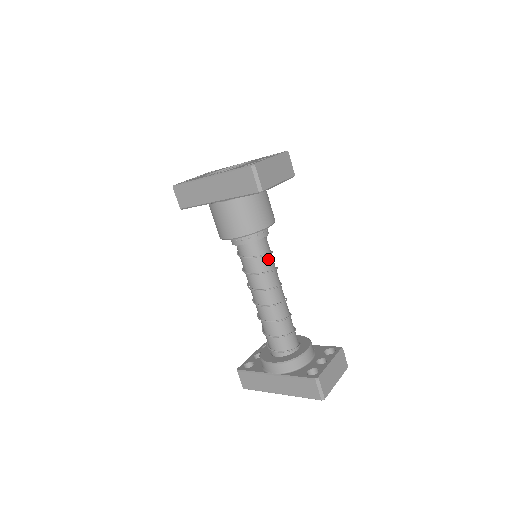
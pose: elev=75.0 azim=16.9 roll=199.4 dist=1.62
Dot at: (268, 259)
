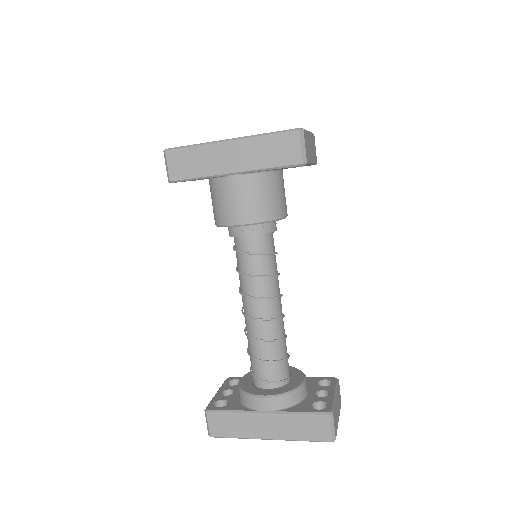
Dot at: (274, 260)
